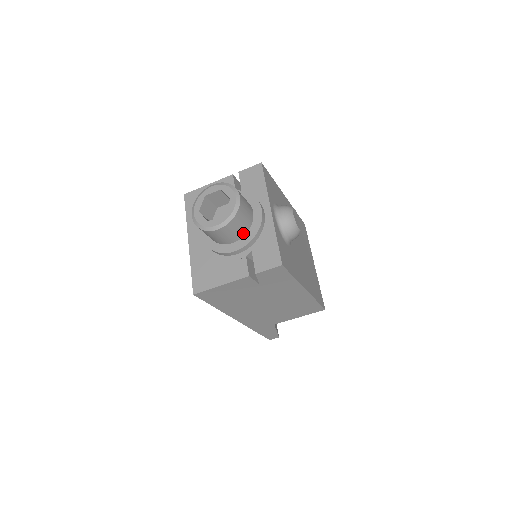
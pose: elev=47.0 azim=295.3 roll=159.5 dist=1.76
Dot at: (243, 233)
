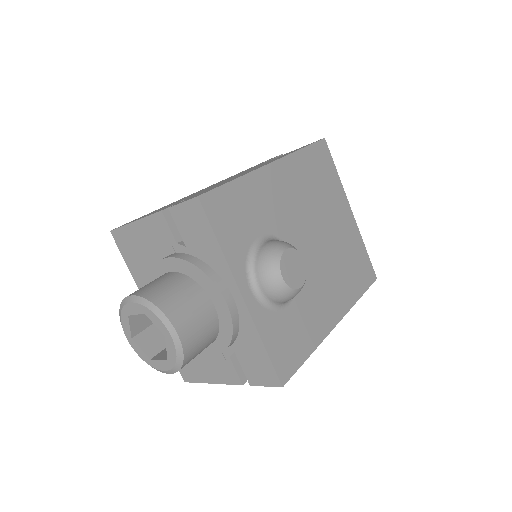
Dot at: (211, 342)
